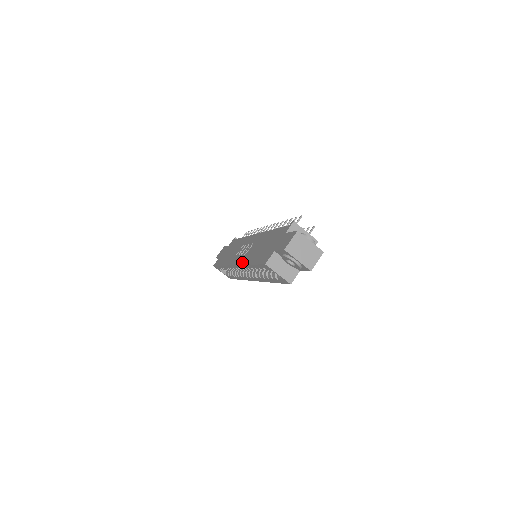
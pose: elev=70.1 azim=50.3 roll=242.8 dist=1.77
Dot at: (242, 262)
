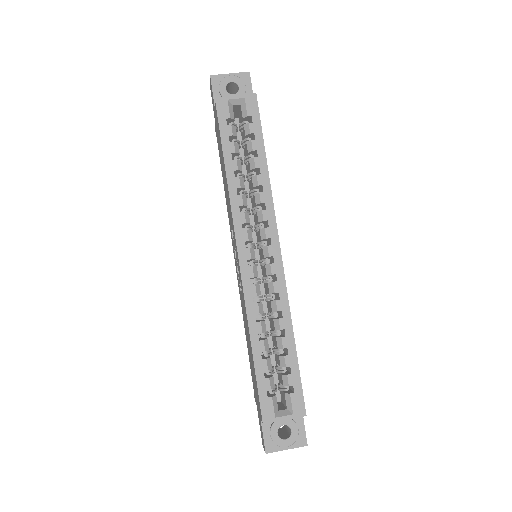
Dot at: occluded
